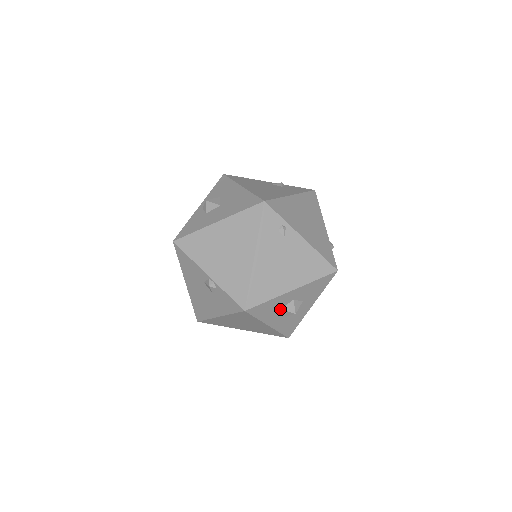
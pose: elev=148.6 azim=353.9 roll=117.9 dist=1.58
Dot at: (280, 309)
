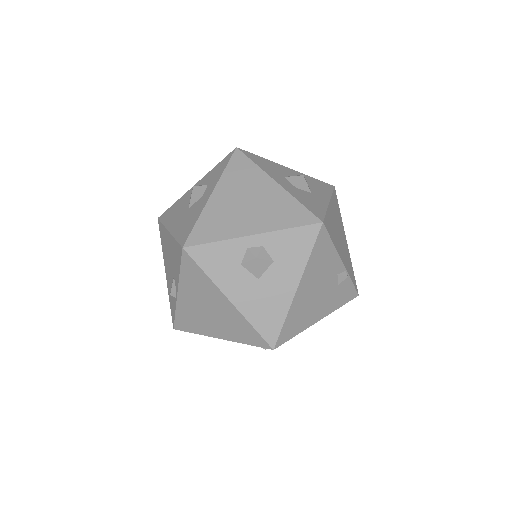
Dot at: occluded
